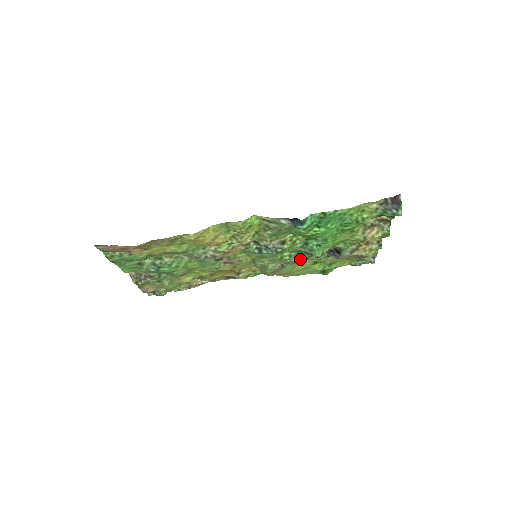
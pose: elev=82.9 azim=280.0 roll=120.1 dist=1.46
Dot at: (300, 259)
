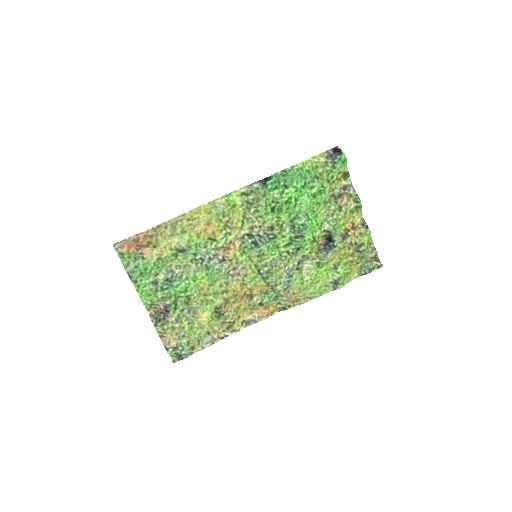
Dot at: (301, 261)
